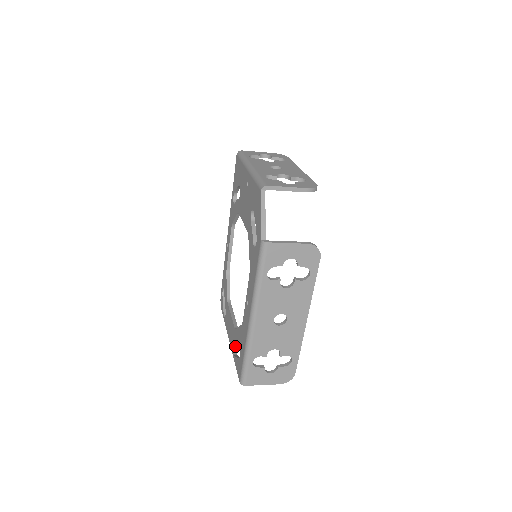
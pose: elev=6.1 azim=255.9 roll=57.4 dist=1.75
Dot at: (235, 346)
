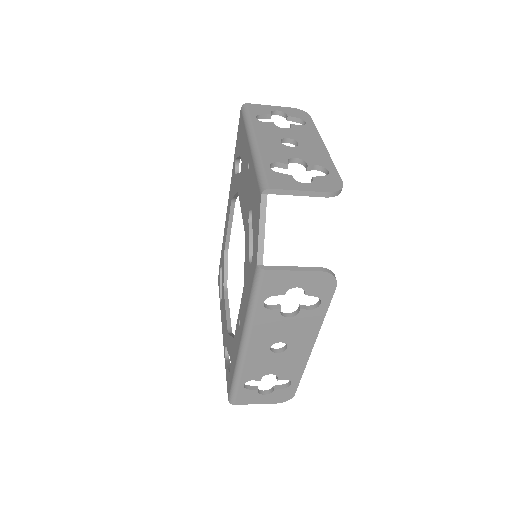
Dot at: occluded
